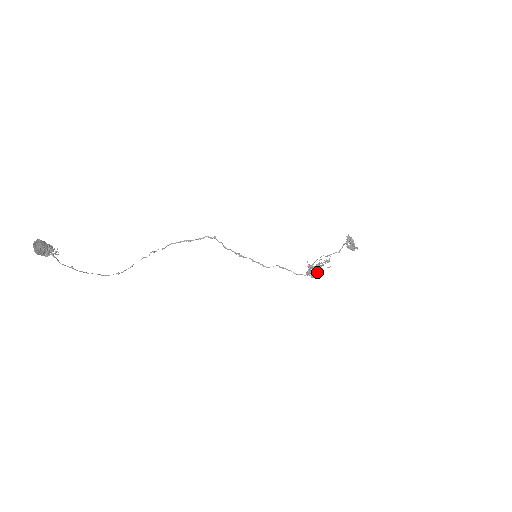
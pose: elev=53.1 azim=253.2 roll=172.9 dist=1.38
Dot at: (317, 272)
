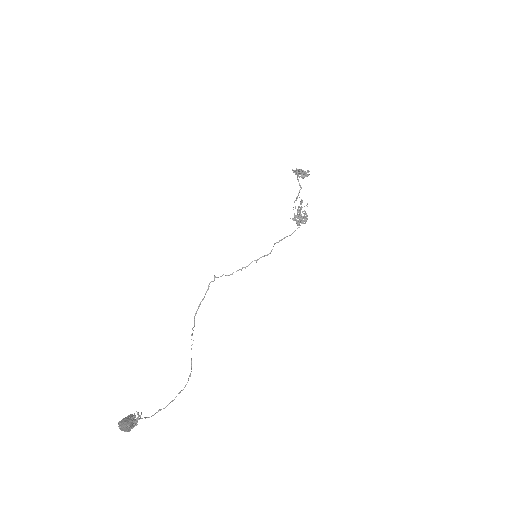
Dot at: occluded
